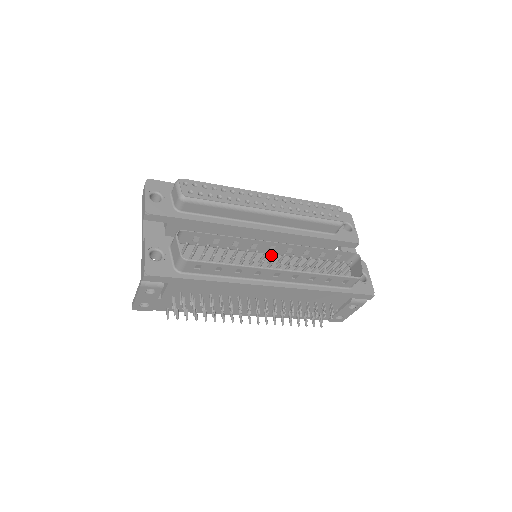
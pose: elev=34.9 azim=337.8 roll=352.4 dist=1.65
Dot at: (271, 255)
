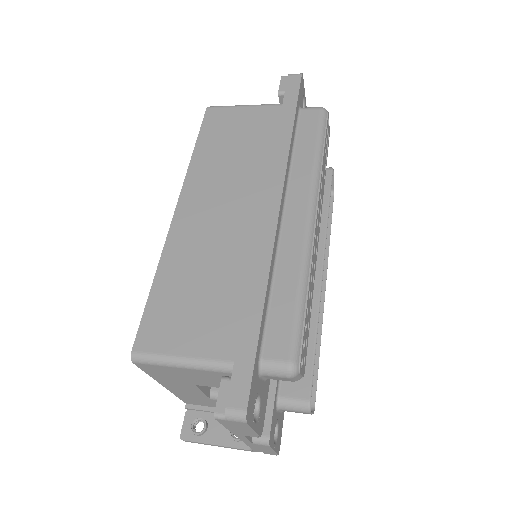
Dot at: occluded
